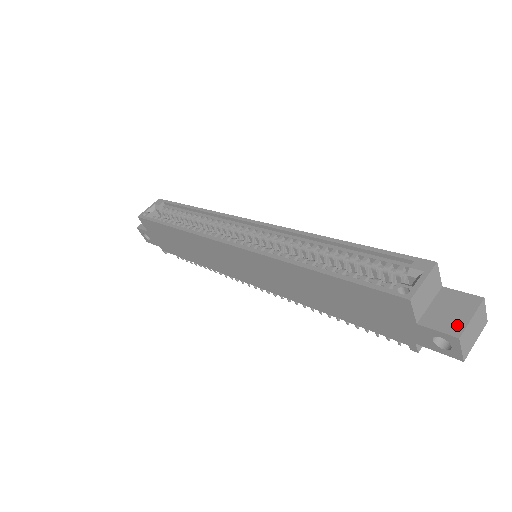
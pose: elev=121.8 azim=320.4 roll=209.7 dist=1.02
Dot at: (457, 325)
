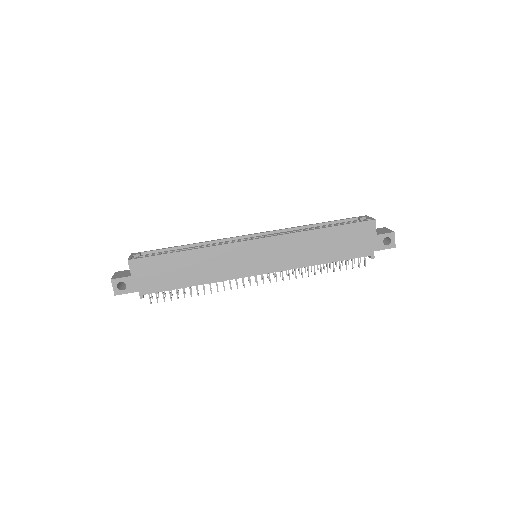
Dot at: (389, 231)
